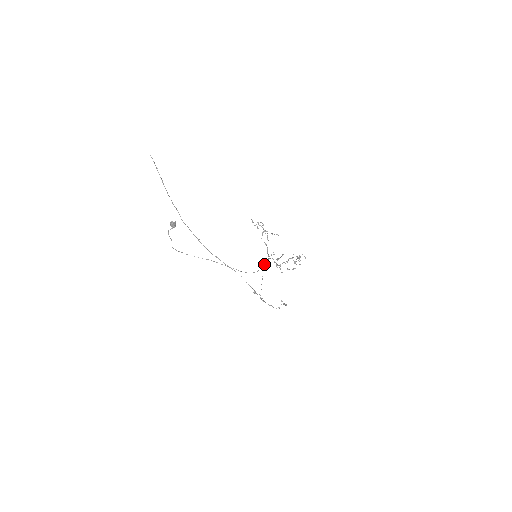
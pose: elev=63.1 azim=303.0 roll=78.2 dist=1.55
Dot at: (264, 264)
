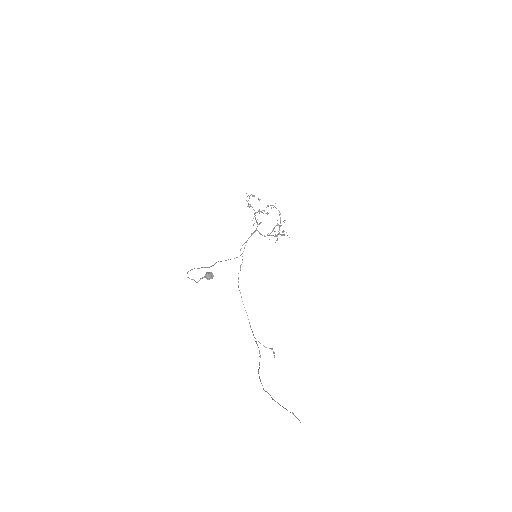
Dot at: occluded
